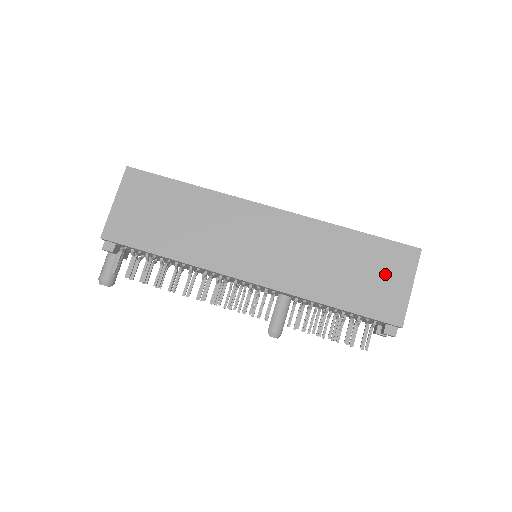
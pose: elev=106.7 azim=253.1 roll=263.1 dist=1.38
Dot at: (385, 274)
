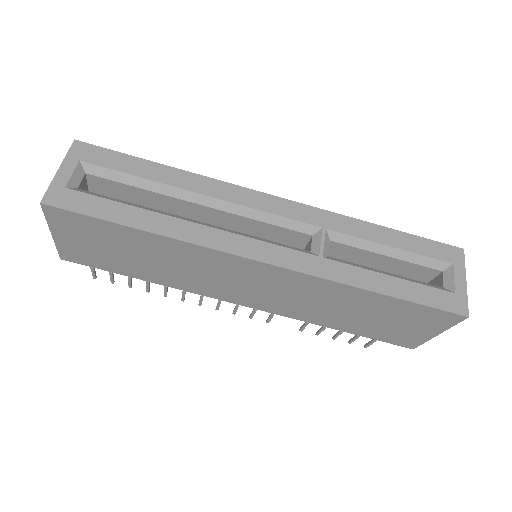
Dot at: (409, 324)
